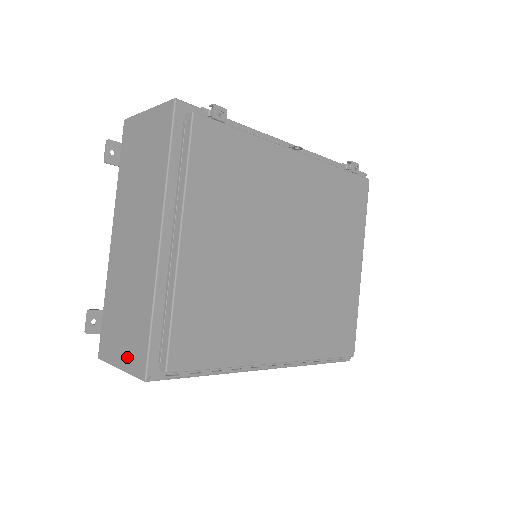
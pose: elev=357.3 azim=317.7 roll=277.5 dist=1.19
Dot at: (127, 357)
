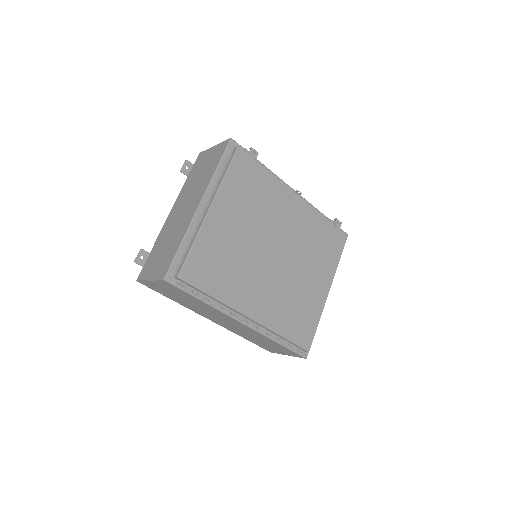
Dot at: (157, 271)
